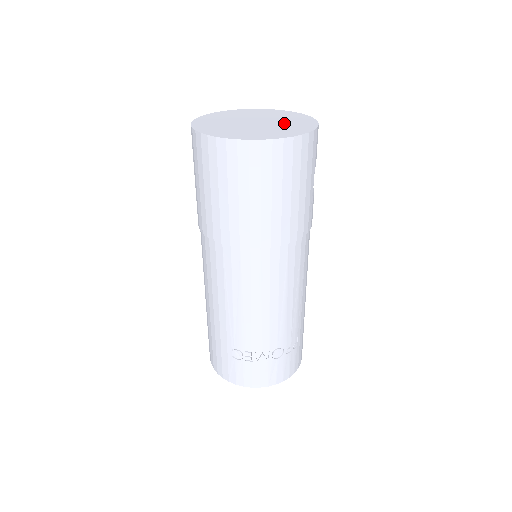
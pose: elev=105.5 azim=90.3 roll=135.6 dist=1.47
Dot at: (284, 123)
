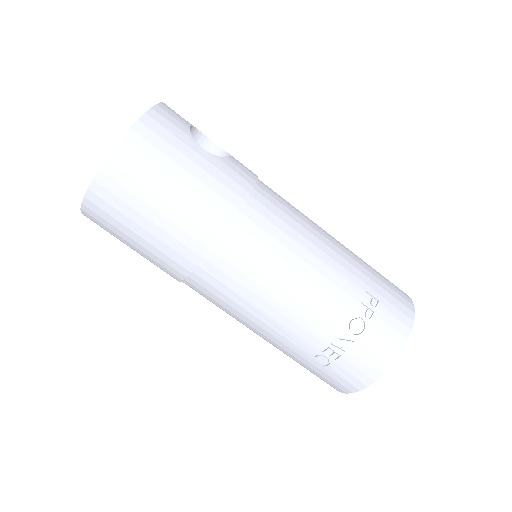
Dot at: occluded
